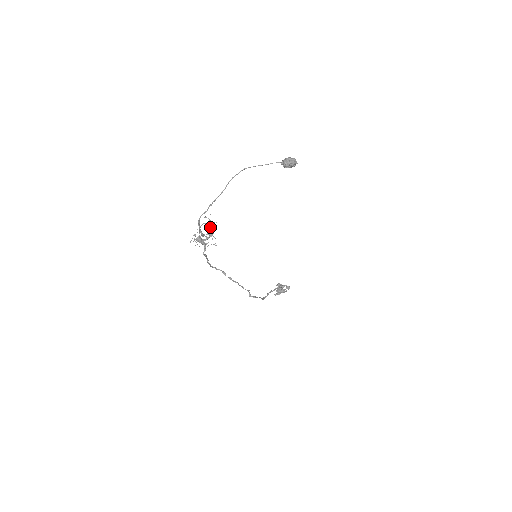
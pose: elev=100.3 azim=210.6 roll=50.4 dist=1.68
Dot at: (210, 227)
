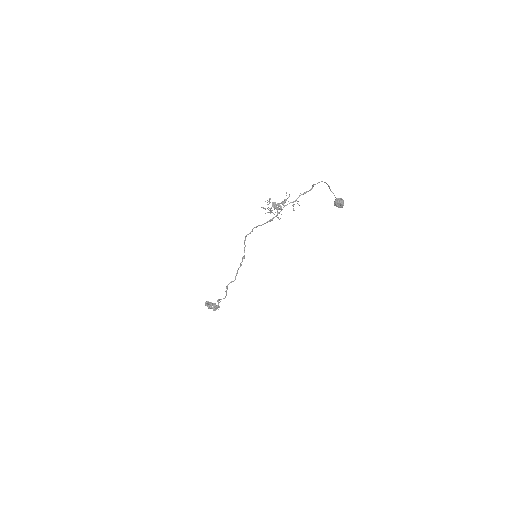
Dot at: (279, 203)
